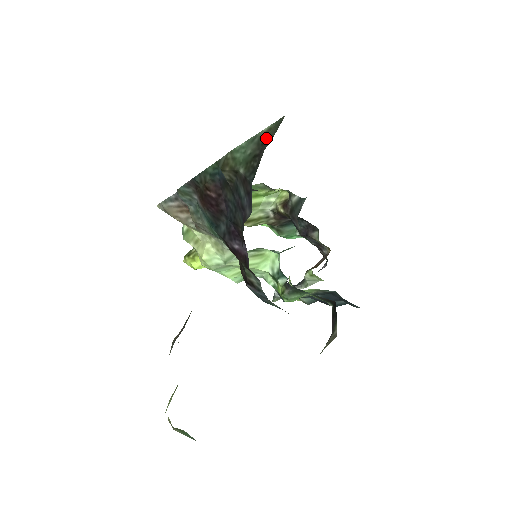
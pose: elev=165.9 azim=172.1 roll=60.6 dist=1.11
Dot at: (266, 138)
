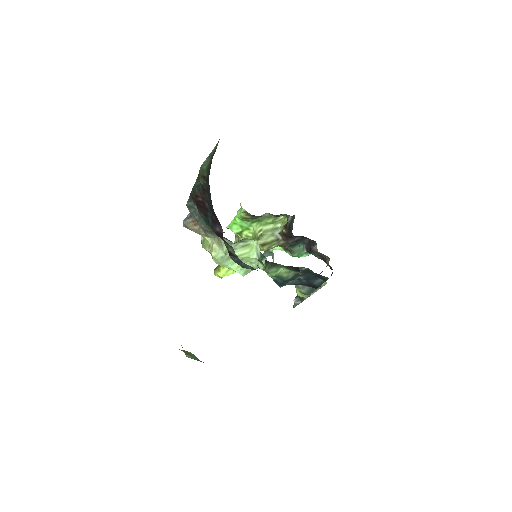
Dot at: (214, 152)
